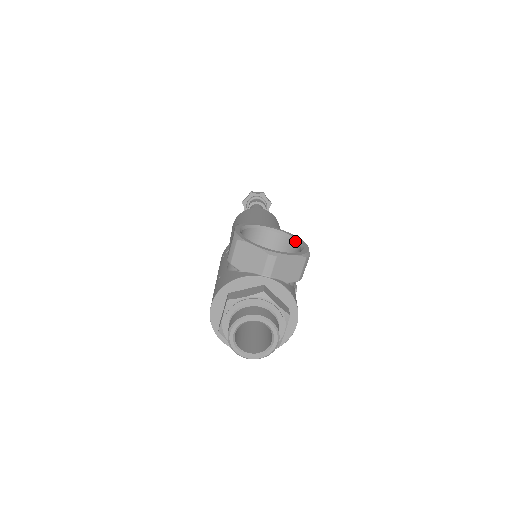
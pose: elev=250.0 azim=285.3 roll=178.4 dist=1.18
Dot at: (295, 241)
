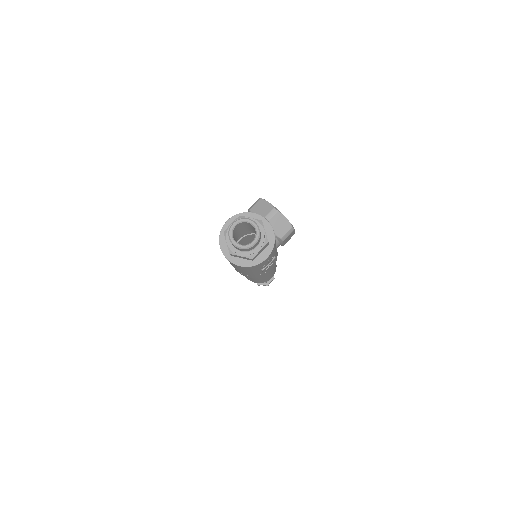
Dot at: occluded
